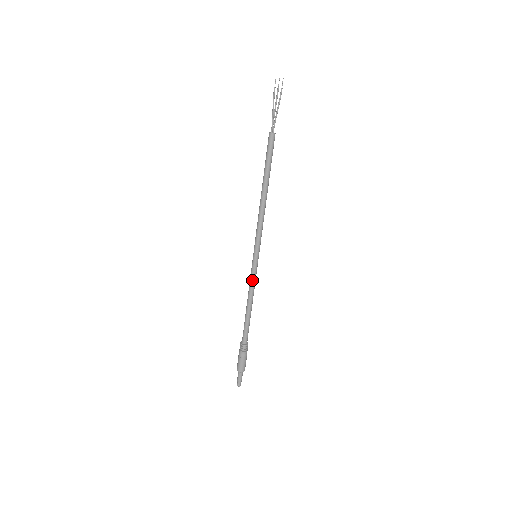
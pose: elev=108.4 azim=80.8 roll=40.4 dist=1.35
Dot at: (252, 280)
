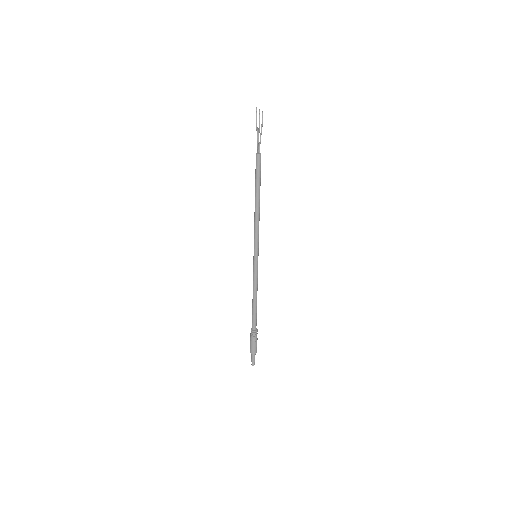
Dot at: (255, 276)
